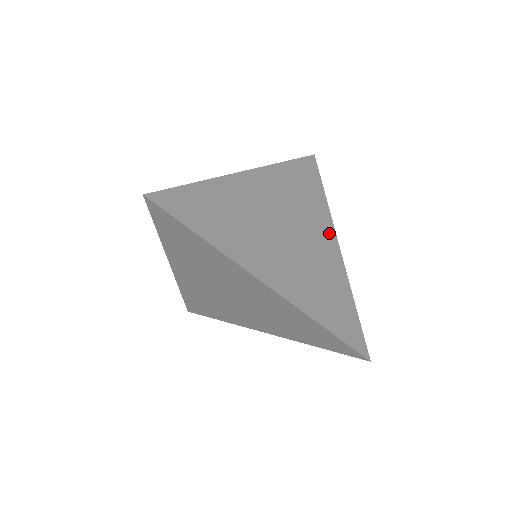
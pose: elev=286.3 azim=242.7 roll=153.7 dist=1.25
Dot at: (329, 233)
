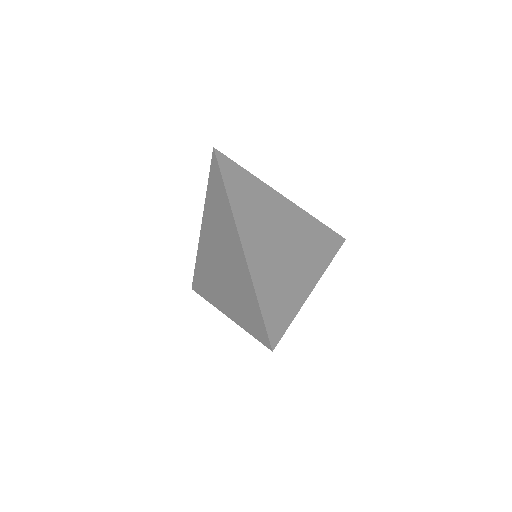
Dot at: (314, 275)
